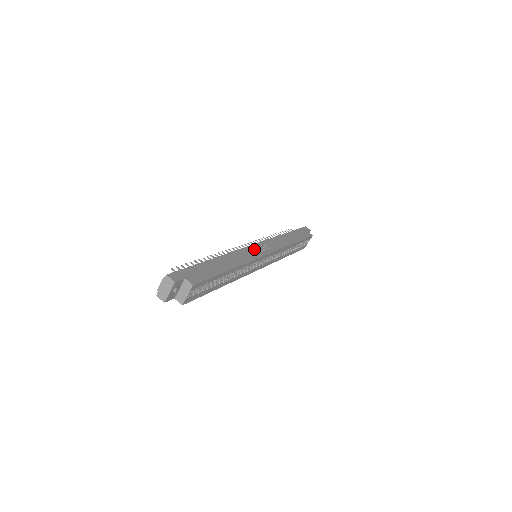
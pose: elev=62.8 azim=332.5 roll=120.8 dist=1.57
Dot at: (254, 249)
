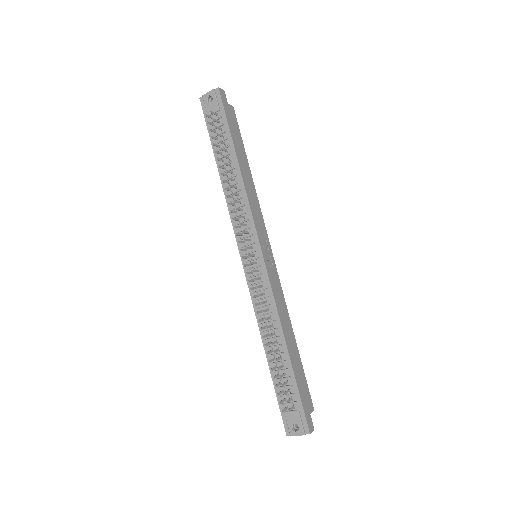
Dot at: (269, 266)
